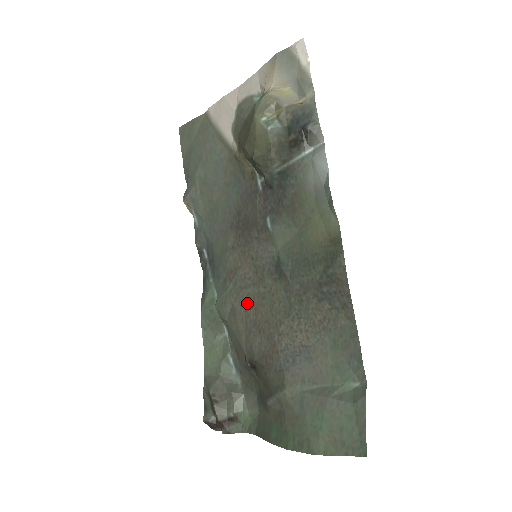
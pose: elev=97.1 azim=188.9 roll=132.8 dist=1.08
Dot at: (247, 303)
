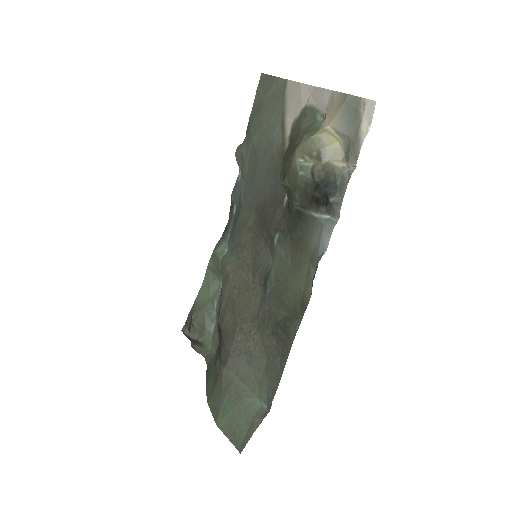
Dot at: (237, 282)
